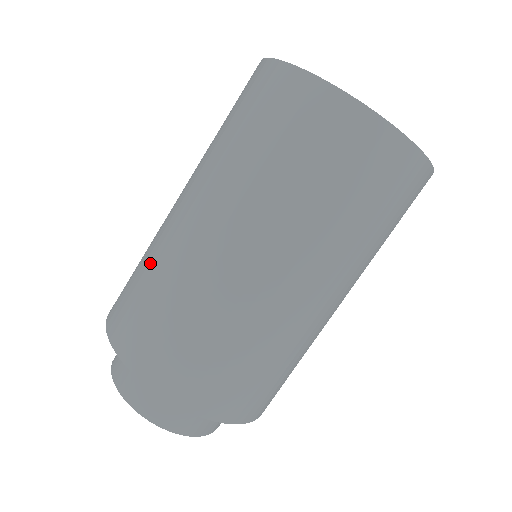
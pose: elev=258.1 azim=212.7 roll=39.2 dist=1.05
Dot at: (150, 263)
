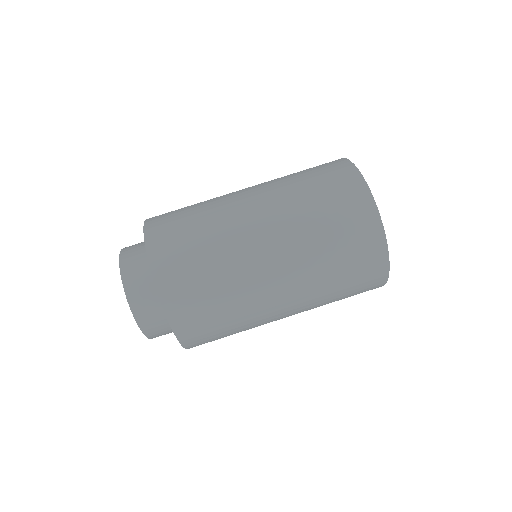
Dot at: occluded
